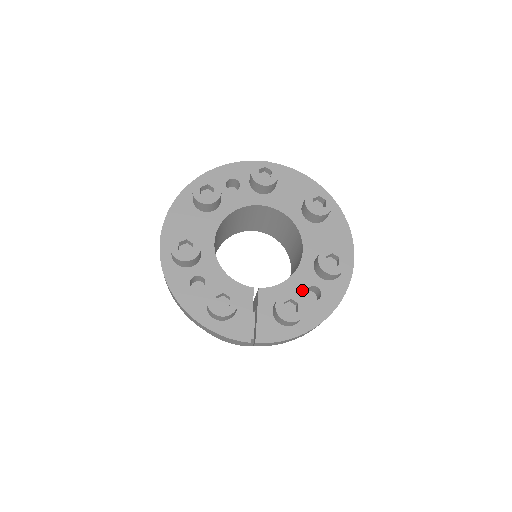
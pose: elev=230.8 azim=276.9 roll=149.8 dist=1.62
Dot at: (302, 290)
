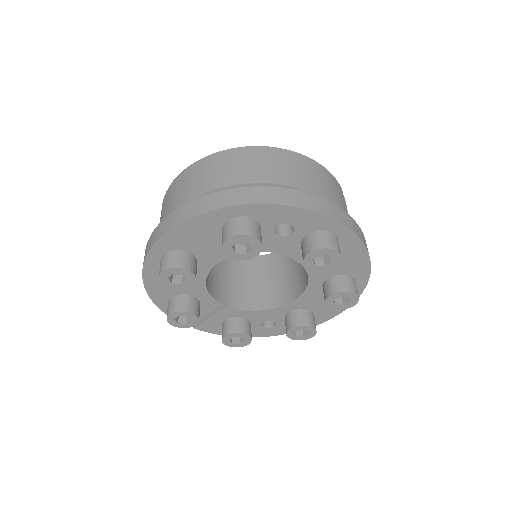
Dot at: (262, 320)
